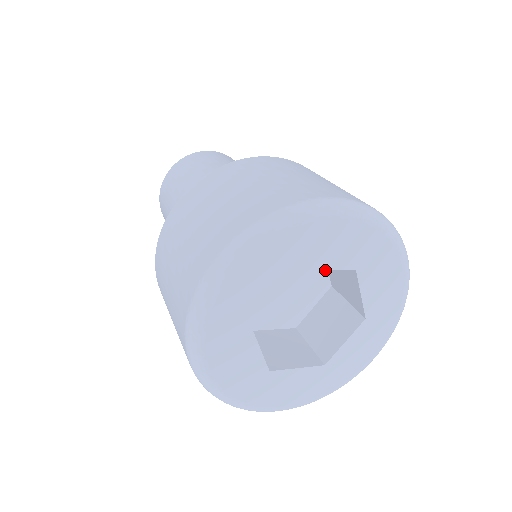
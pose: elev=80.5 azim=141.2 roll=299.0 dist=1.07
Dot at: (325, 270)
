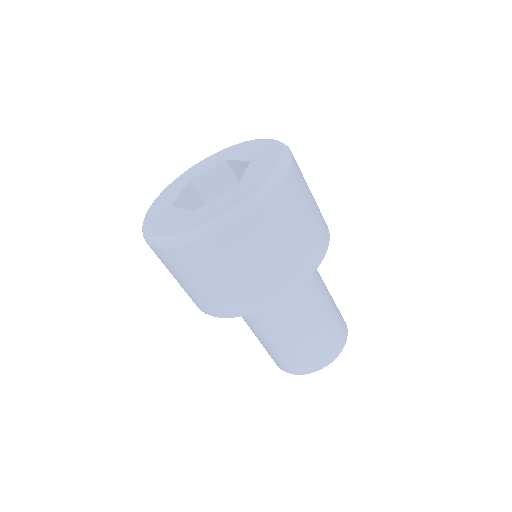
Dot at: occluded
